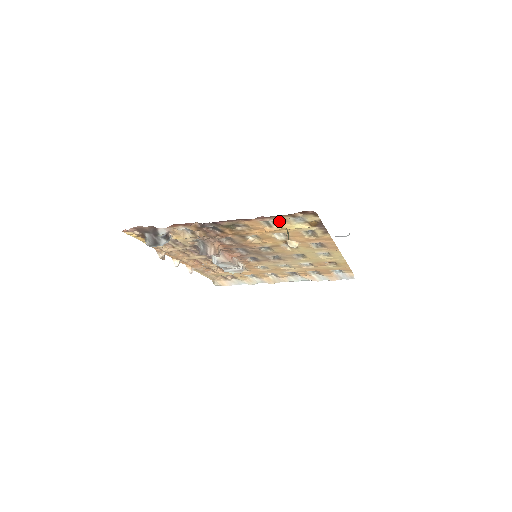
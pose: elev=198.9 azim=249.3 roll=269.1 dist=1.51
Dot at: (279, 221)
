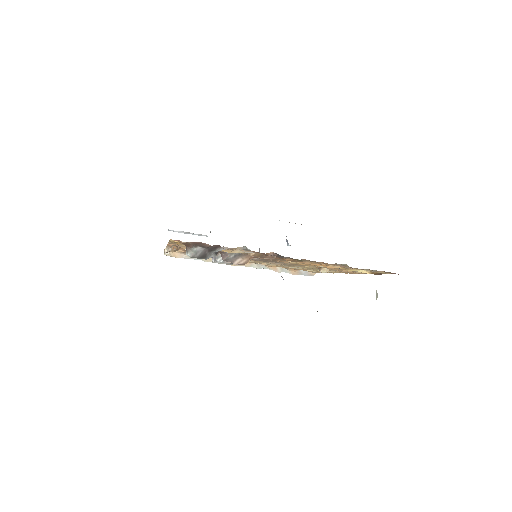
Dot at: (354, 268)
